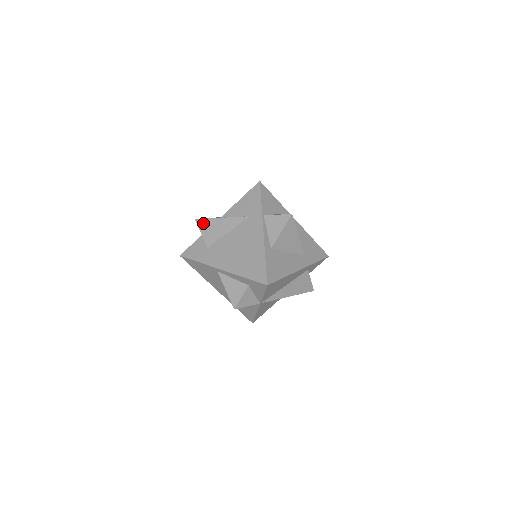
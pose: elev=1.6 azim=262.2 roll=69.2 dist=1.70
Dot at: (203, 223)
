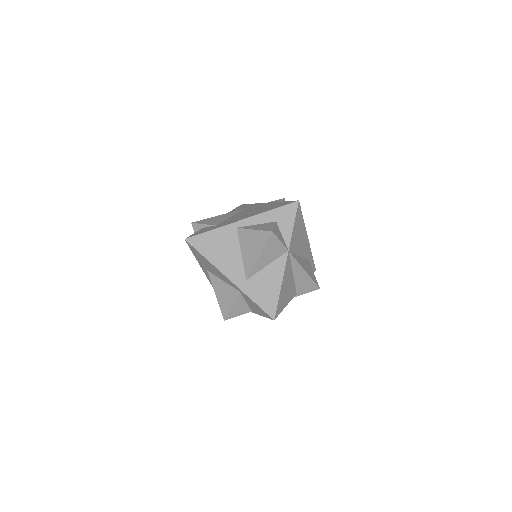
Dot at: (202, 221)
